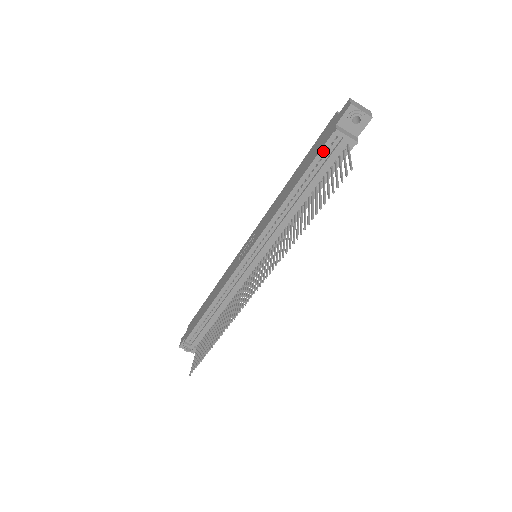
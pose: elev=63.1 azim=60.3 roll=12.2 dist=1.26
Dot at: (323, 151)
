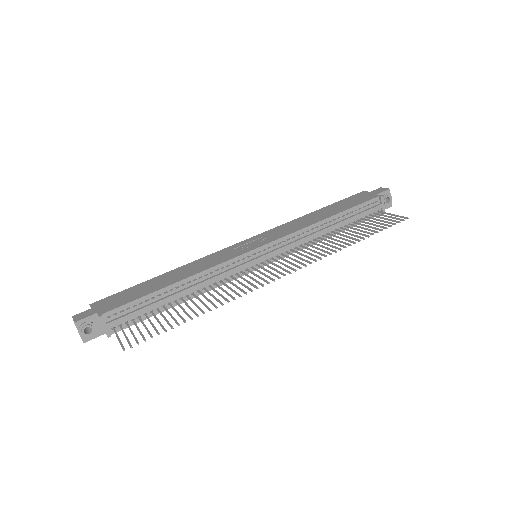
Dot at: (366, 204)
